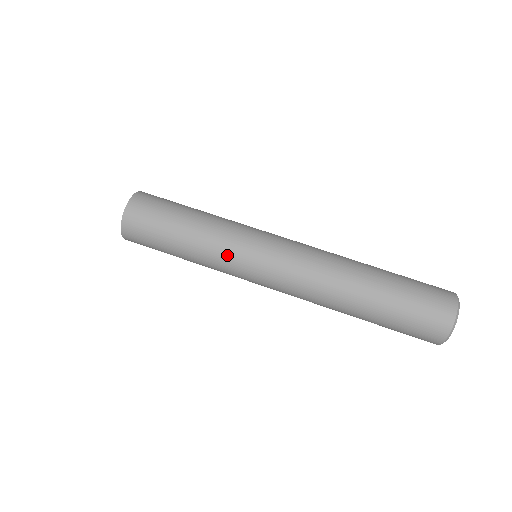
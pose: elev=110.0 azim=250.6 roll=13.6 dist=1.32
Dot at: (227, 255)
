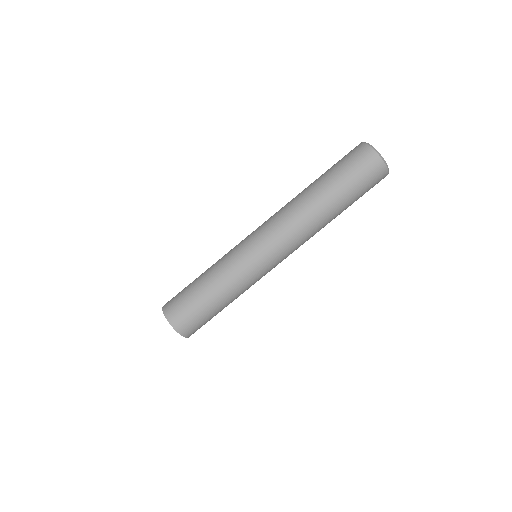
Dot at: (248, 279)
